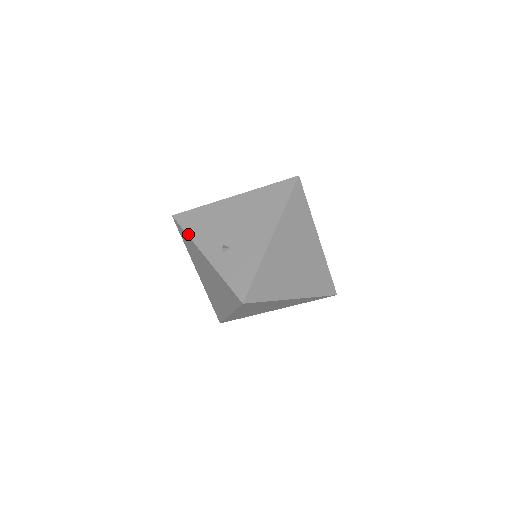
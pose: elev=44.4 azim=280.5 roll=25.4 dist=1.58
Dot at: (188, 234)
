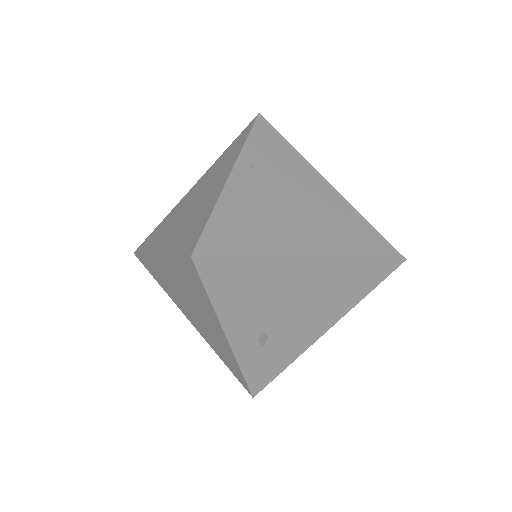
Dot at: (213, 303)
